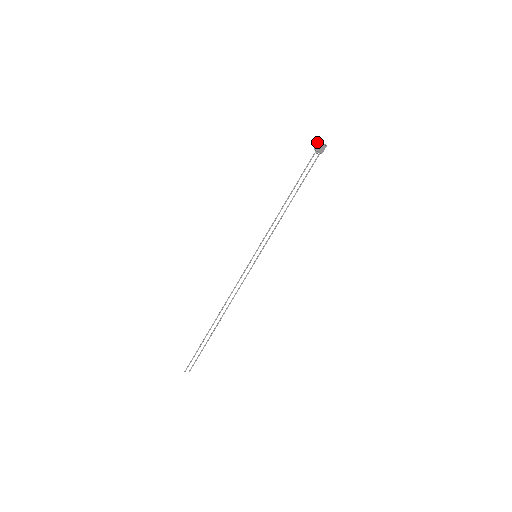
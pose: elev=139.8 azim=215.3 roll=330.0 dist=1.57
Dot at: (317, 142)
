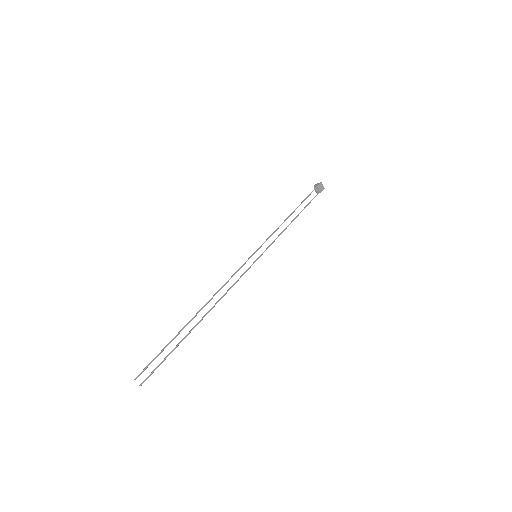
Dot at: (316, 184)
